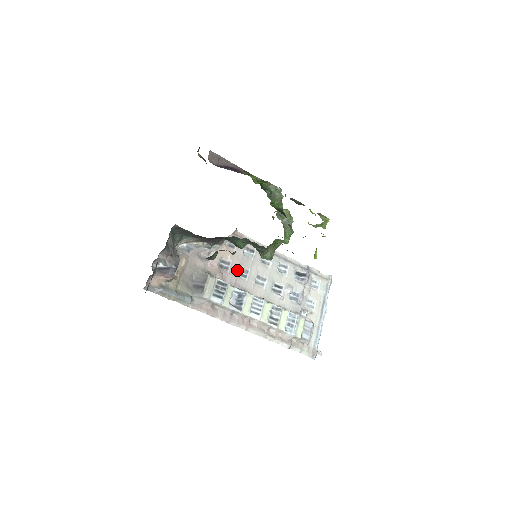
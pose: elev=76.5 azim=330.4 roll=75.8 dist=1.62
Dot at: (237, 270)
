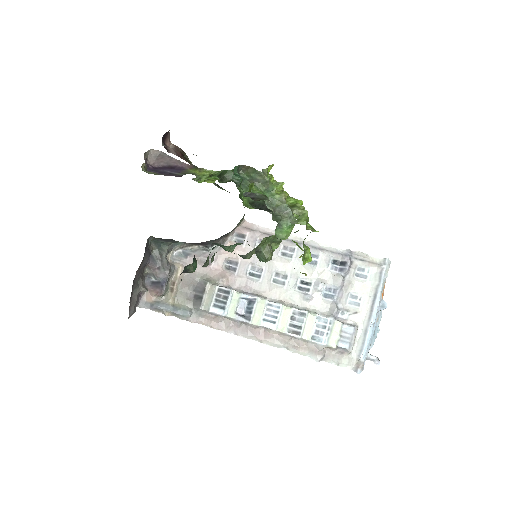
Dot at: (247, 270)
